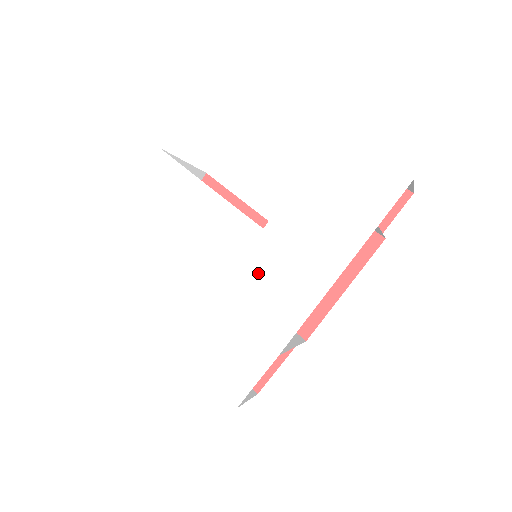
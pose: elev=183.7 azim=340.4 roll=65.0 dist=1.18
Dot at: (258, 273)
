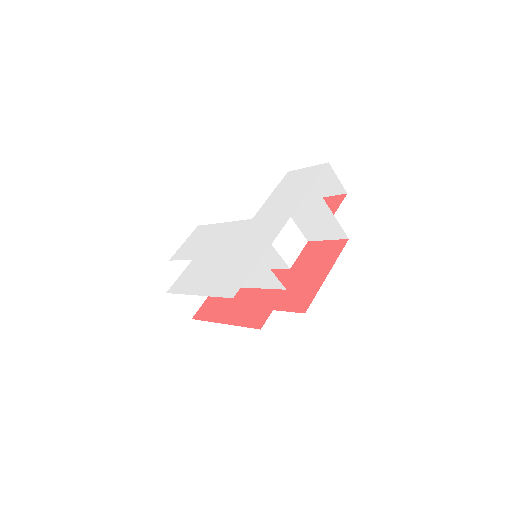
Dot at: (249, 235)
